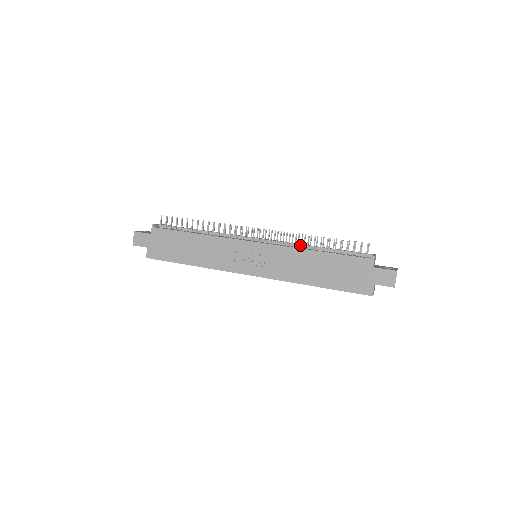
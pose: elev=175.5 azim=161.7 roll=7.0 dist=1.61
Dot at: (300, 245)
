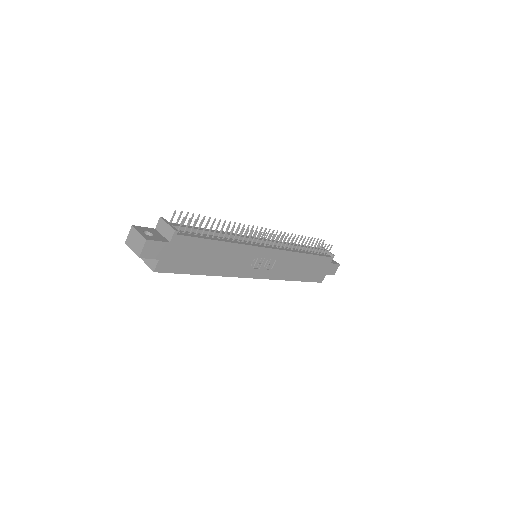
Dot at: occluded
